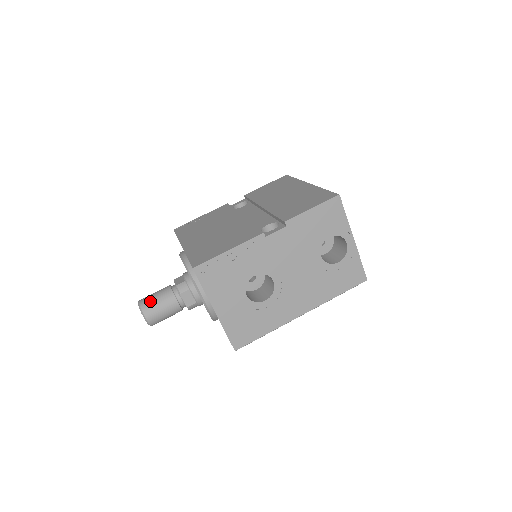
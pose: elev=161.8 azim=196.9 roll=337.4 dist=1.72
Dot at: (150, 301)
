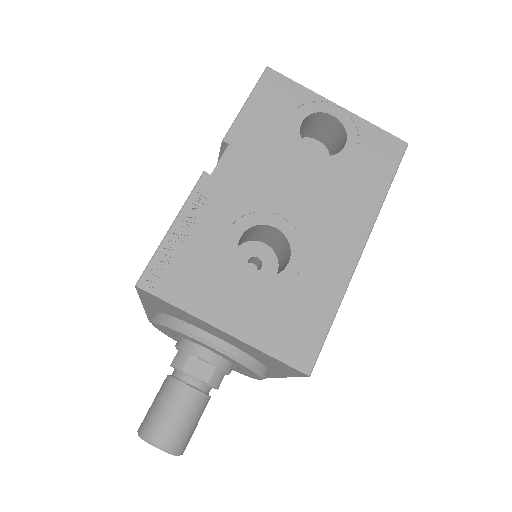
Dot at: (149, 415)
